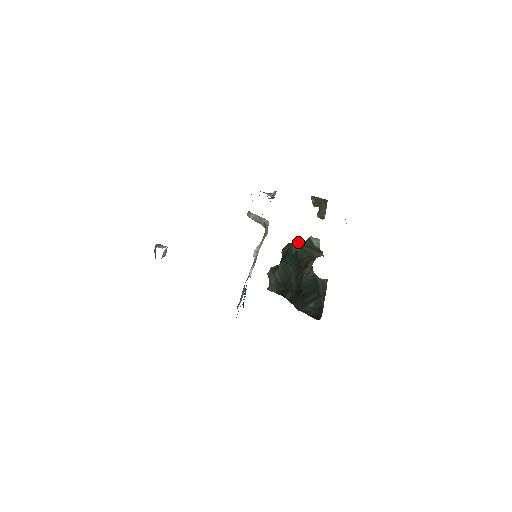
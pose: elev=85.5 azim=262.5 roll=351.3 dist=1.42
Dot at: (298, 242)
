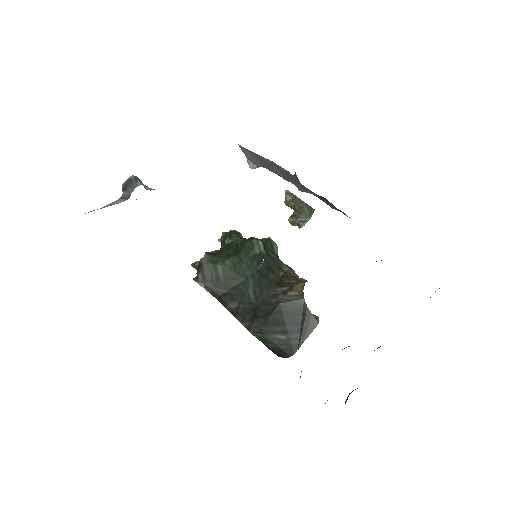
Dot at: (263, 241)
